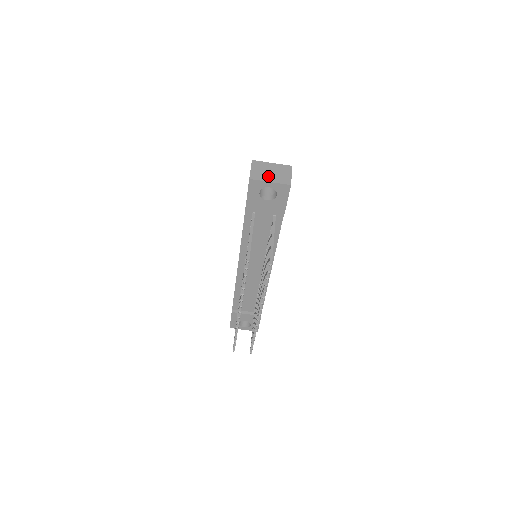
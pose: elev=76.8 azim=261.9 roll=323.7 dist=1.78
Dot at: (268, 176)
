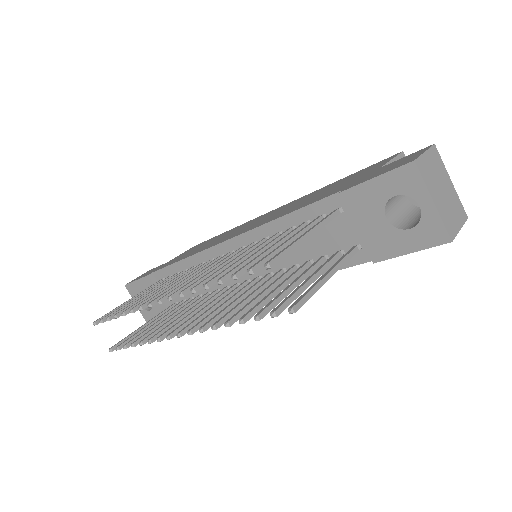
Dot at: (437, 190)
